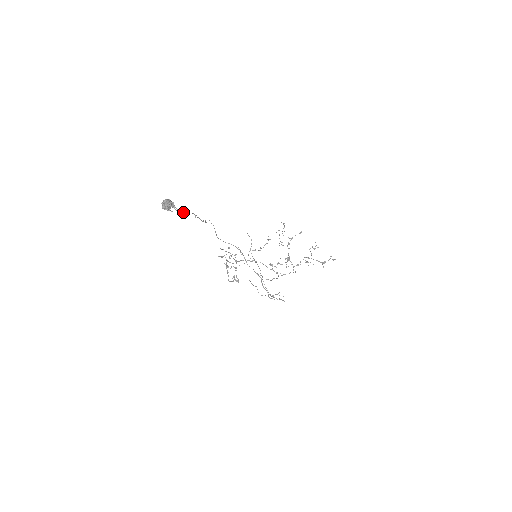
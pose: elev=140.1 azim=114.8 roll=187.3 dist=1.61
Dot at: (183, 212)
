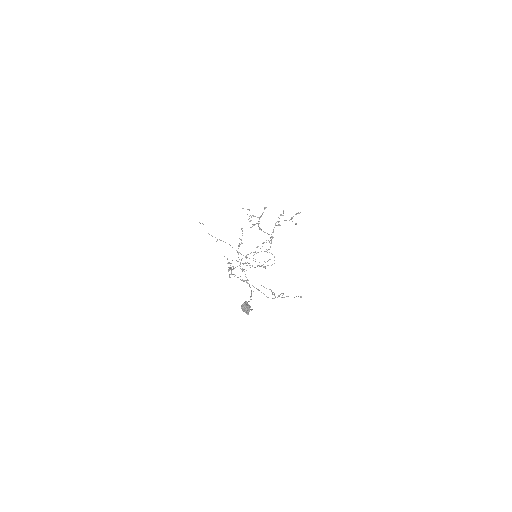
Dot at: (250, 299)
